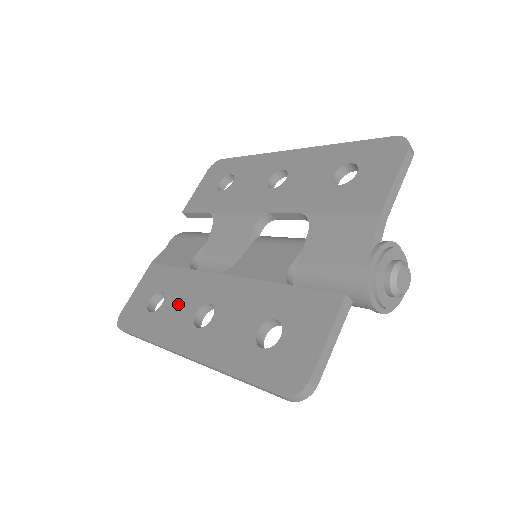
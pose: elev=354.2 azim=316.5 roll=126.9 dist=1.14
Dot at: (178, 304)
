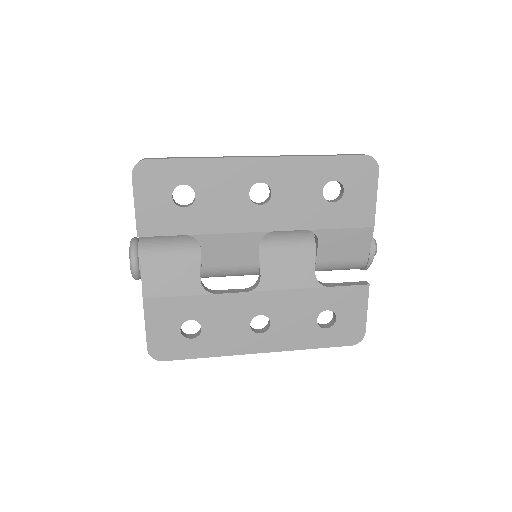
Dot at: (223, 324)
